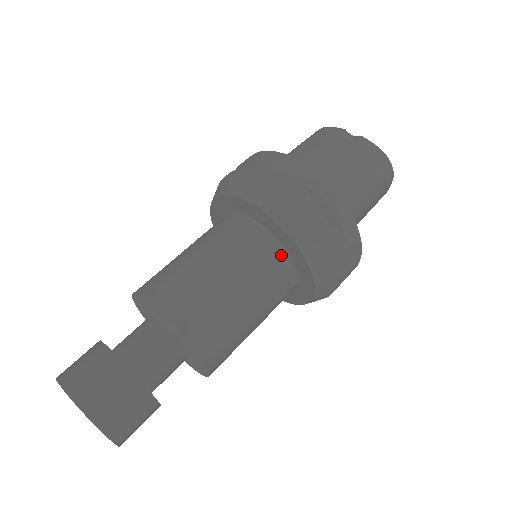
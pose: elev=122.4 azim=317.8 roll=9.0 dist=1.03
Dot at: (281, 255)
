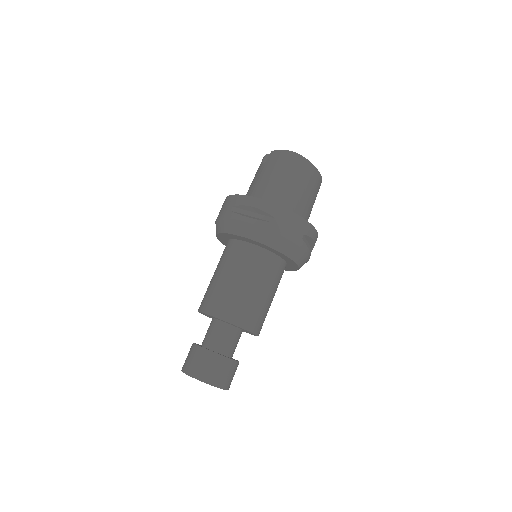
Dot at: (248, 247)
